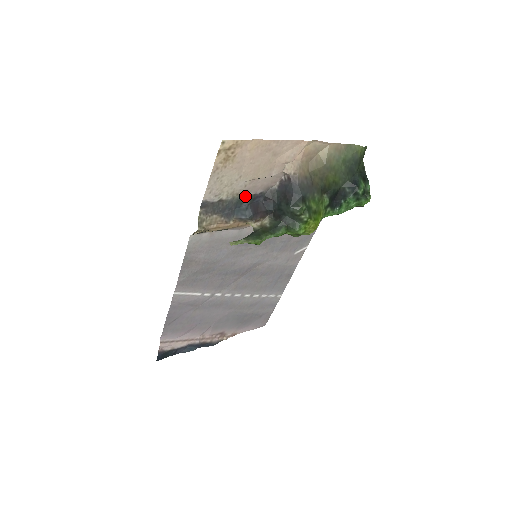
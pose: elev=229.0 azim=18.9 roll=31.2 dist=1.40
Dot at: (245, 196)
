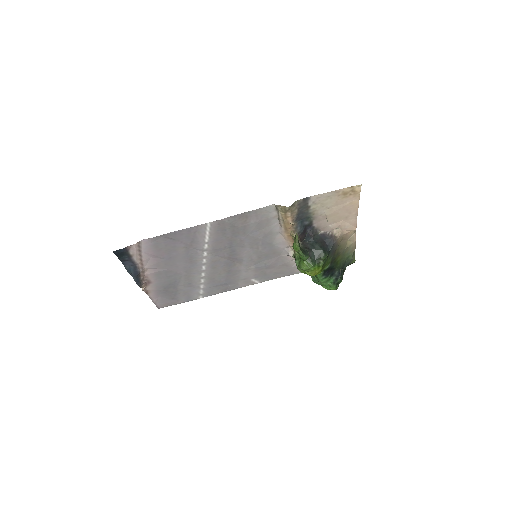
Dot at: (311, 219)
